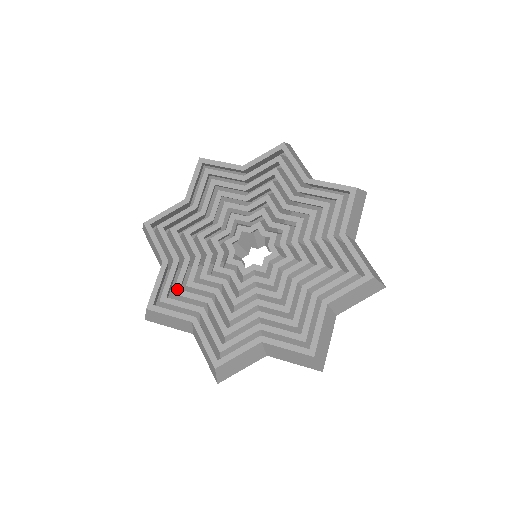
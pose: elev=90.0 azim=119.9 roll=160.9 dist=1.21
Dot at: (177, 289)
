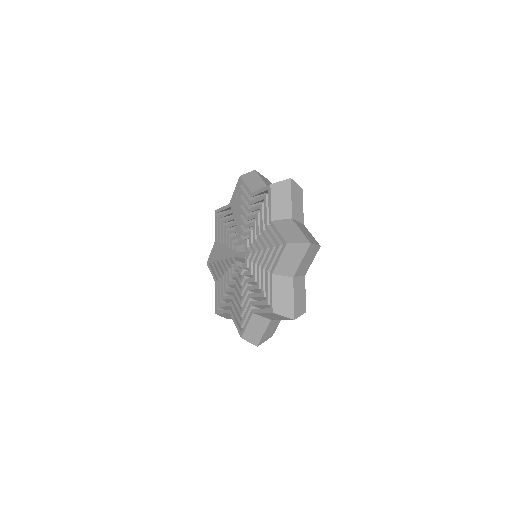
Dot at: (222, 296)
